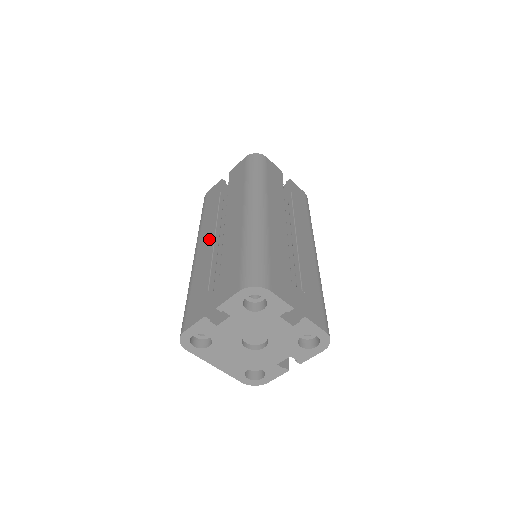
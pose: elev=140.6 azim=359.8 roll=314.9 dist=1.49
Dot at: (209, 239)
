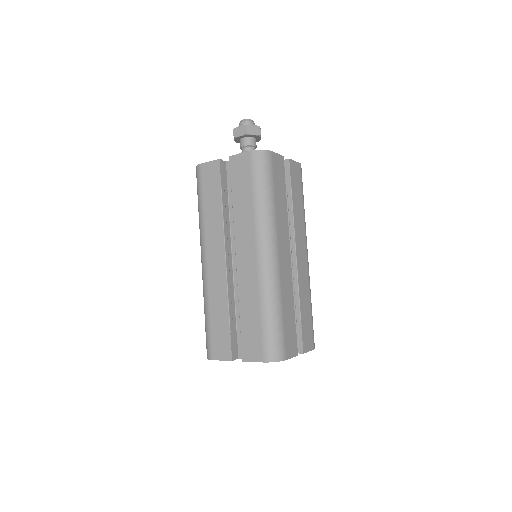
Dot at: (219, 260)
